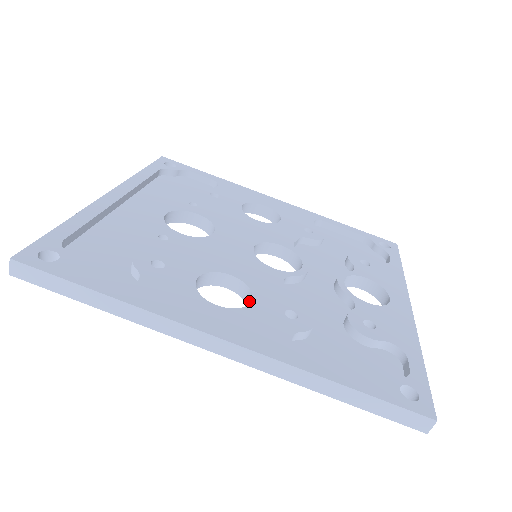
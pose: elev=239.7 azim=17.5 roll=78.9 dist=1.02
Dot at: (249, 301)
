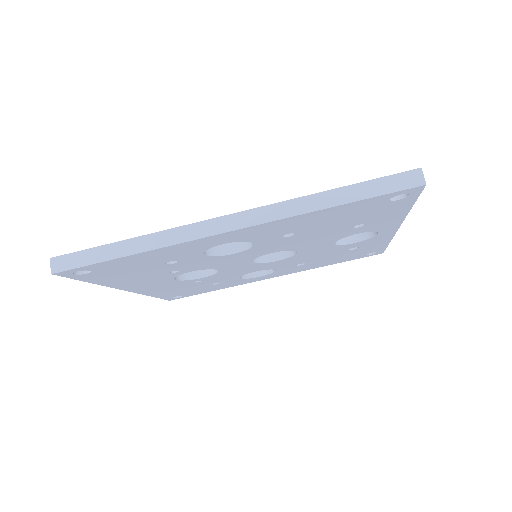
Dot at: occluded
